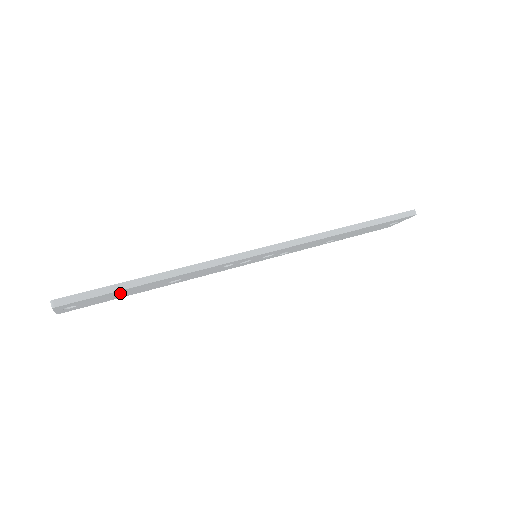
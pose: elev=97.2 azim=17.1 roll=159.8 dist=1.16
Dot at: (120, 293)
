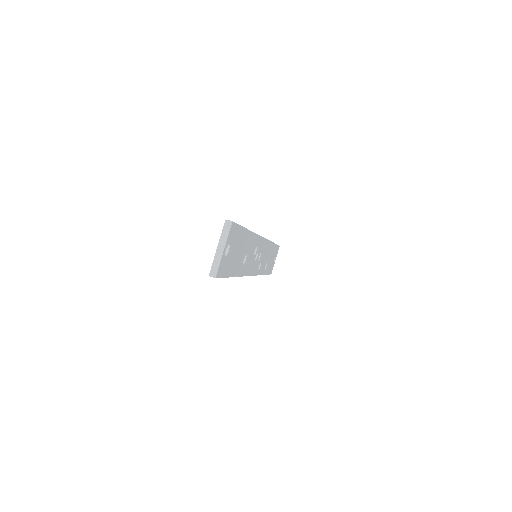
Dot at: (238, 246)
